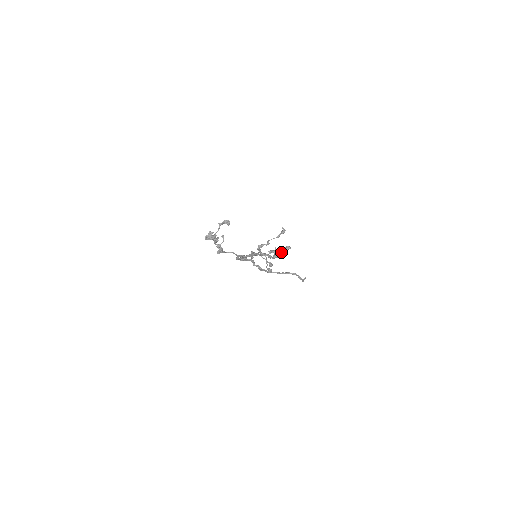
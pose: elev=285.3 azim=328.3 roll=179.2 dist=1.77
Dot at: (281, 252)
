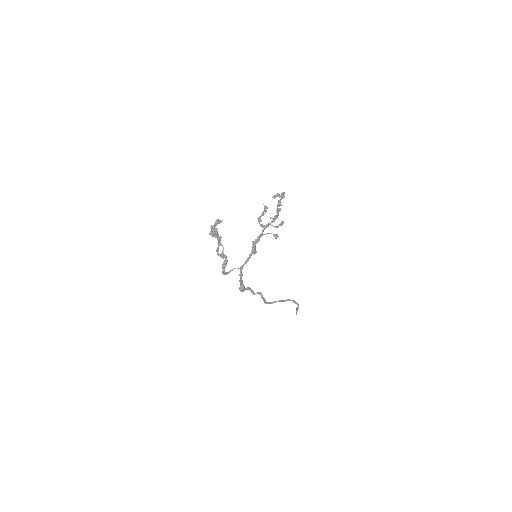
Dot at: (281, 196)
